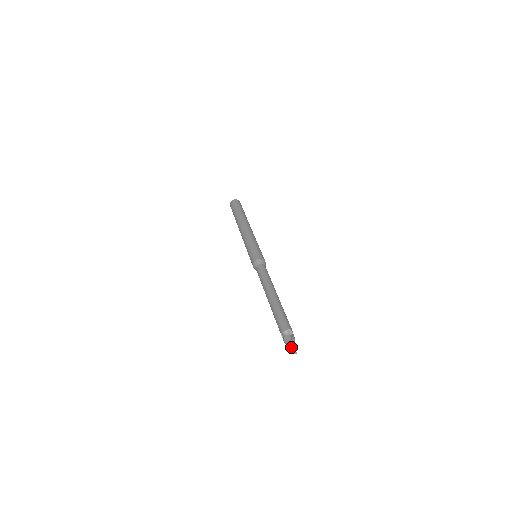
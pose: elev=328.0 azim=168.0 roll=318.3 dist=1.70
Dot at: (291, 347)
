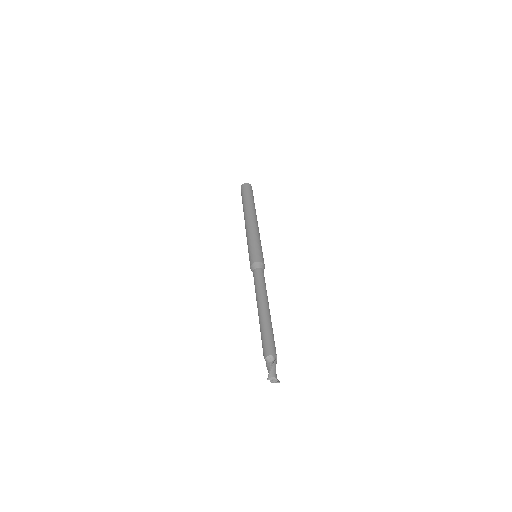
Dot at: (269, 379)
